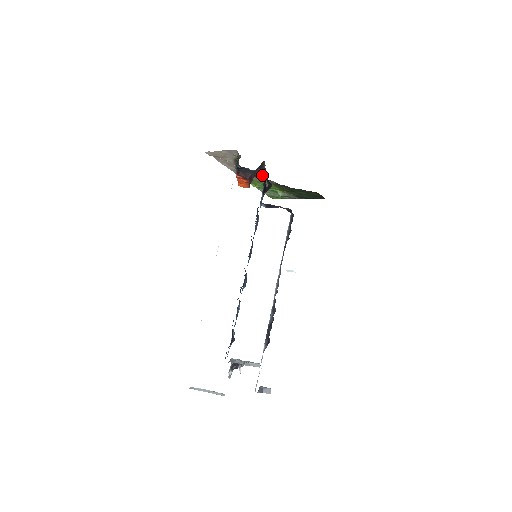
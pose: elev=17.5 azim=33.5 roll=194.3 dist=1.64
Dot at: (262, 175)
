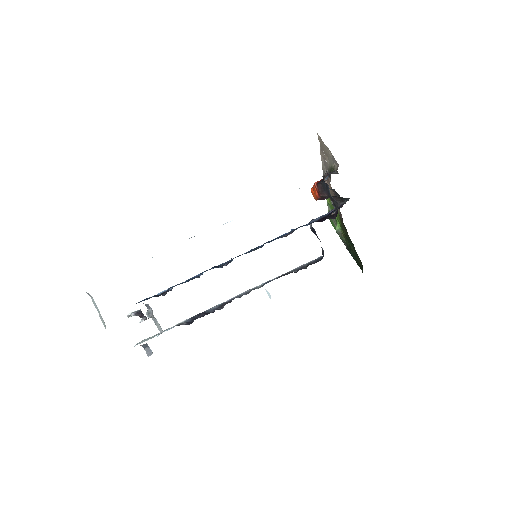
Dot at: (337, 204)
